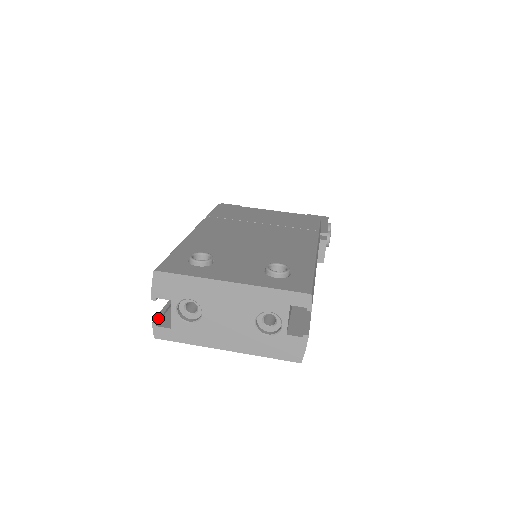
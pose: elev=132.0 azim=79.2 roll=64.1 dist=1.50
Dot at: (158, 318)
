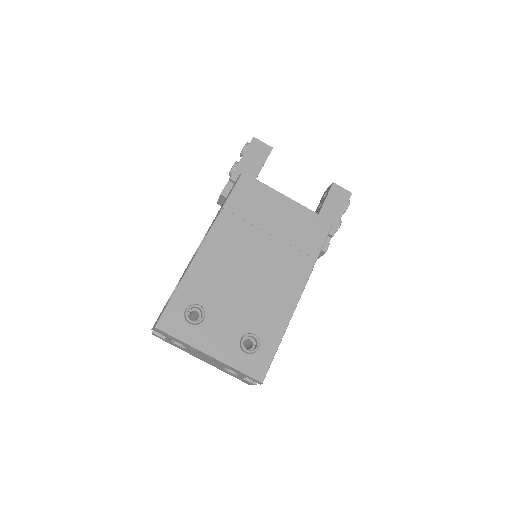
Dot at: occluded
